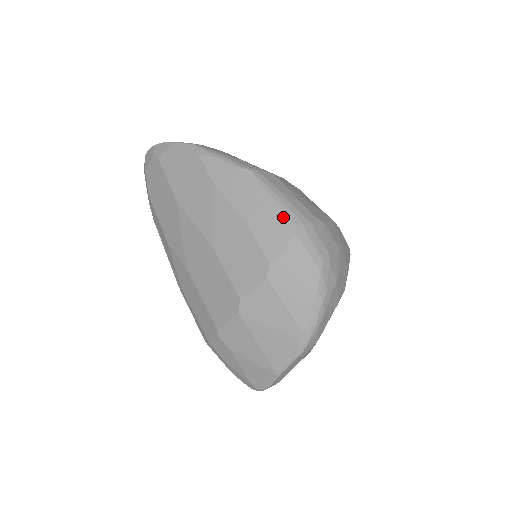
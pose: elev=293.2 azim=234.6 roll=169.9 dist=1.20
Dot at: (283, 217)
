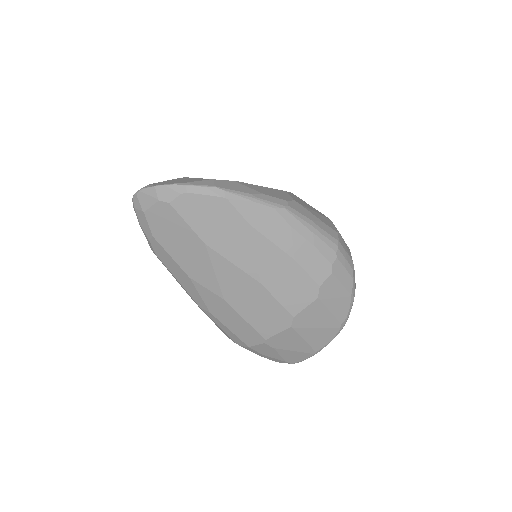
Dot at: (323, 246)
